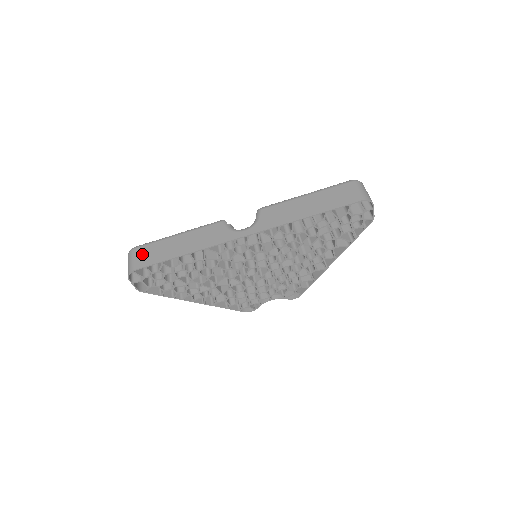
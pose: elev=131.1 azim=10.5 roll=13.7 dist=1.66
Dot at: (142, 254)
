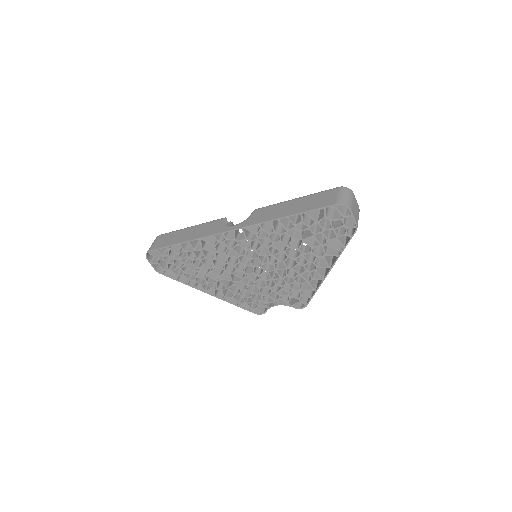
Dot at: (160, 240)
